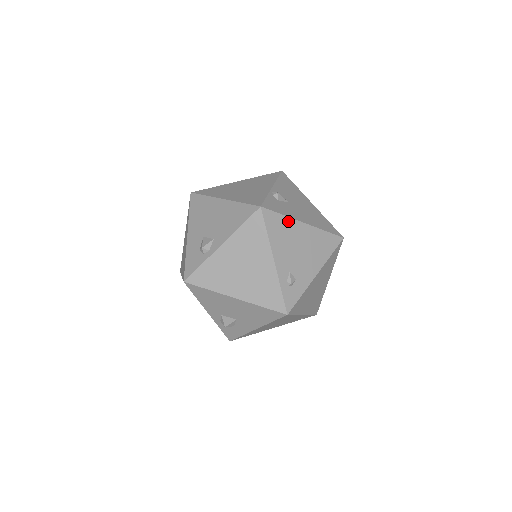
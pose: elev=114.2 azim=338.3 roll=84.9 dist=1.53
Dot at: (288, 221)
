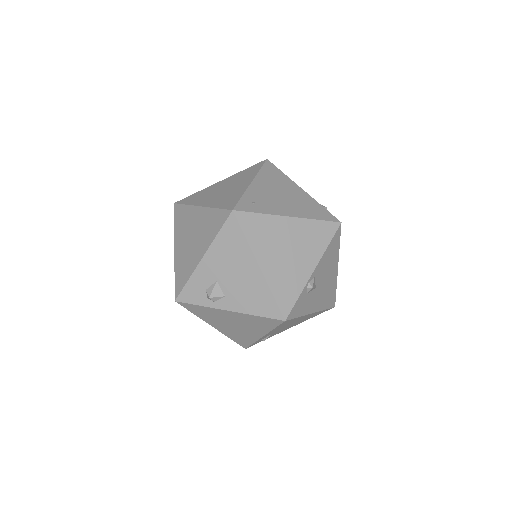
Dot at: occluded
